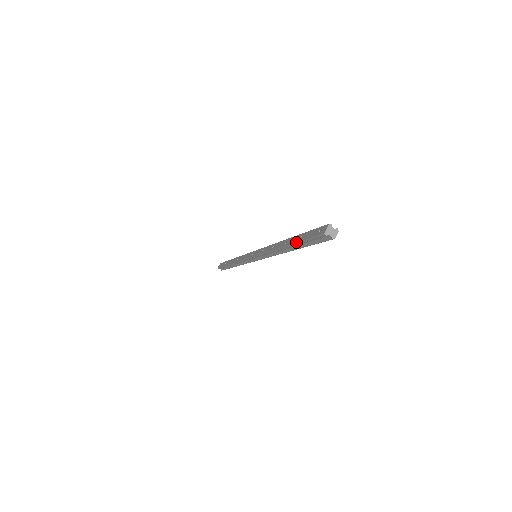
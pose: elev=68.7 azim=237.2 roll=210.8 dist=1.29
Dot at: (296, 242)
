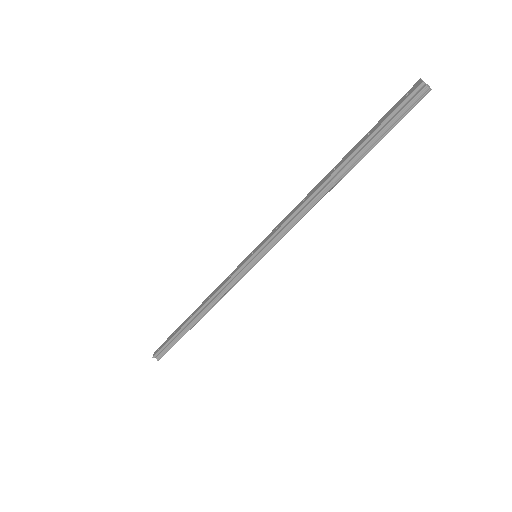
Dot at: (363, 141)
